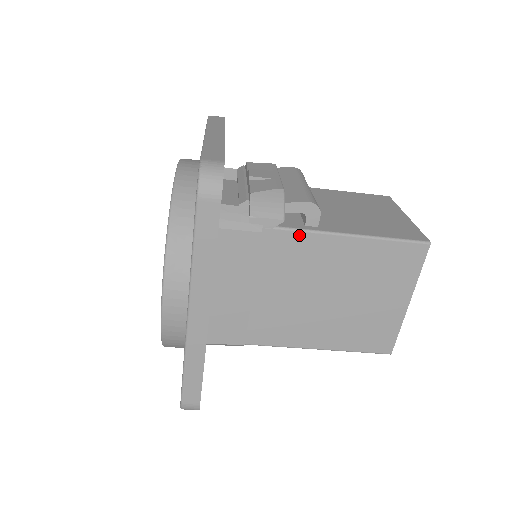
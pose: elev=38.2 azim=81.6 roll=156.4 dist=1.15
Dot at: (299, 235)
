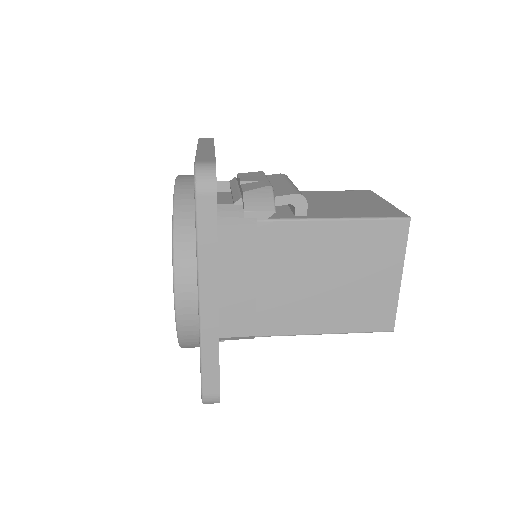
Dot at: (291, 224)
